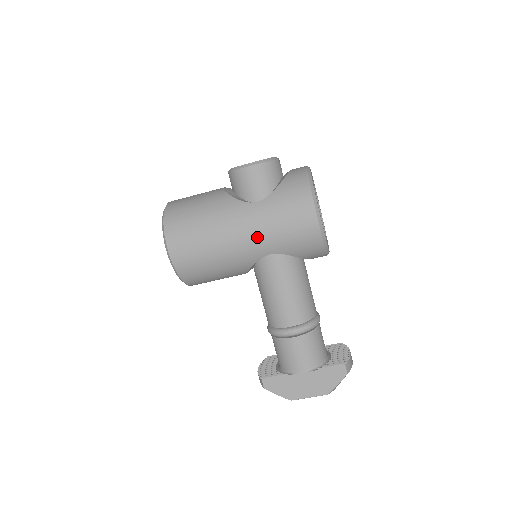
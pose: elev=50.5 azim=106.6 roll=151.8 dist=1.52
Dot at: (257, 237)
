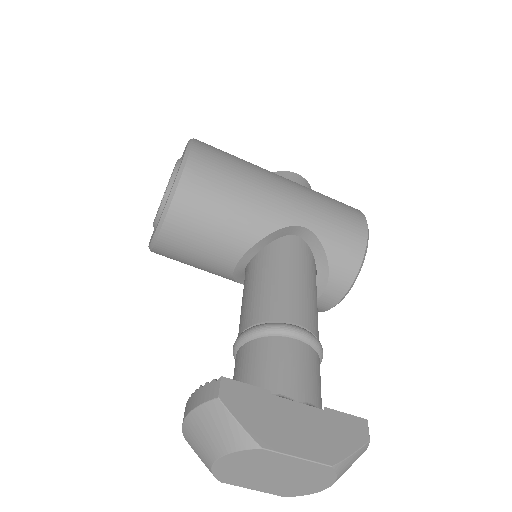
Dot at: (301, 200)
